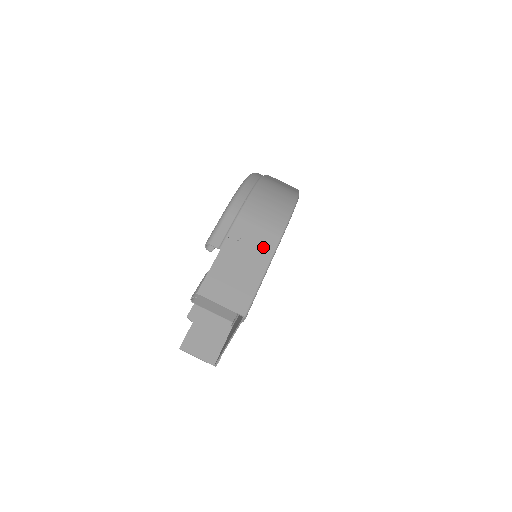
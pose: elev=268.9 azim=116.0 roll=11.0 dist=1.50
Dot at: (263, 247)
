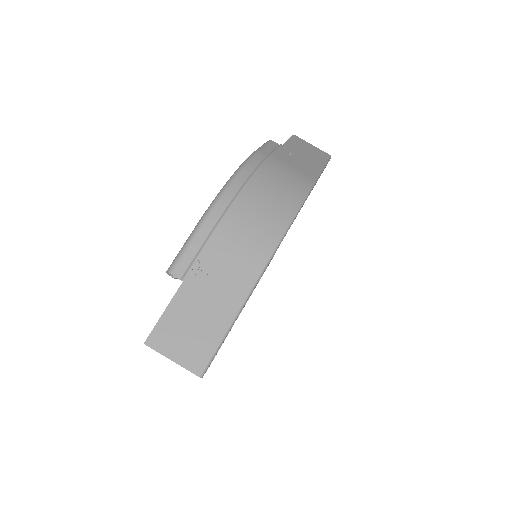
Dot at: (239, 279)
